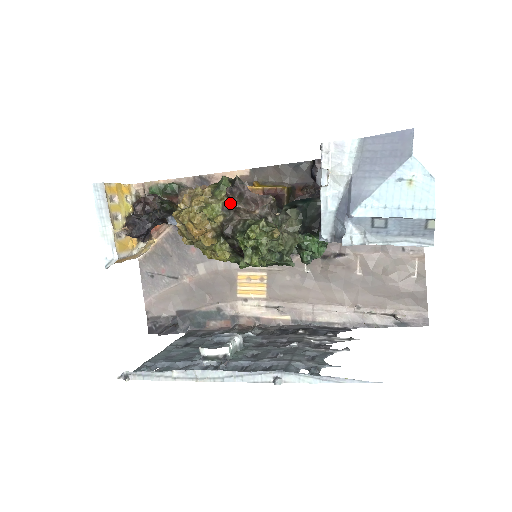
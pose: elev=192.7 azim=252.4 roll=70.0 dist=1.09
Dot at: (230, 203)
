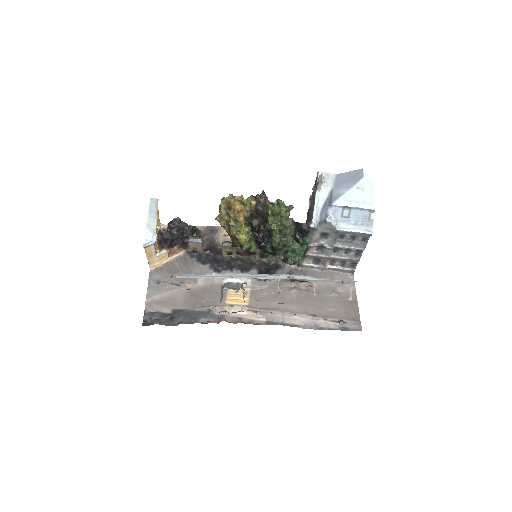
Dot at: (259, 200)
